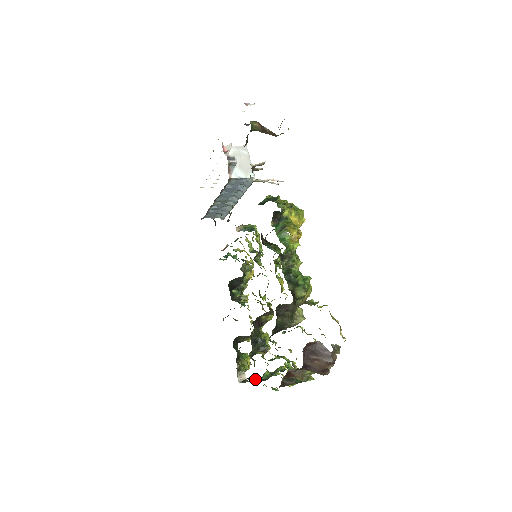
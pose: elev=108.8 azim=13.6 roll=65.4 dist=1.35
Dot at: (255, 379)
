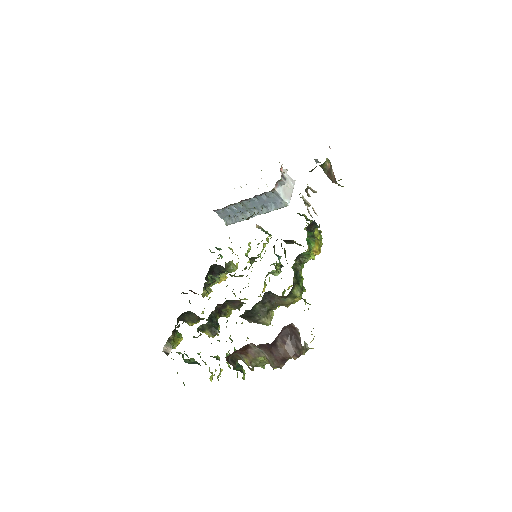
Dot at: occluded
